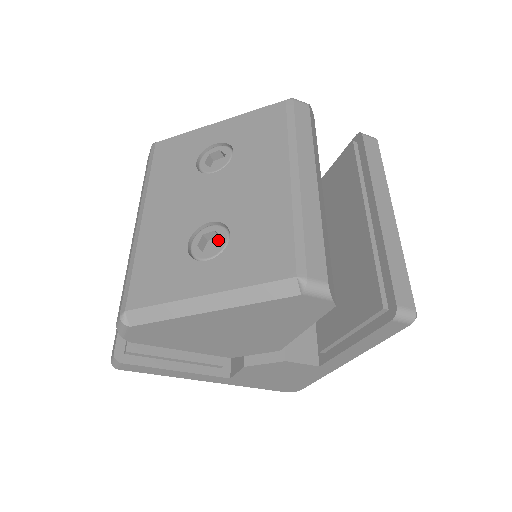
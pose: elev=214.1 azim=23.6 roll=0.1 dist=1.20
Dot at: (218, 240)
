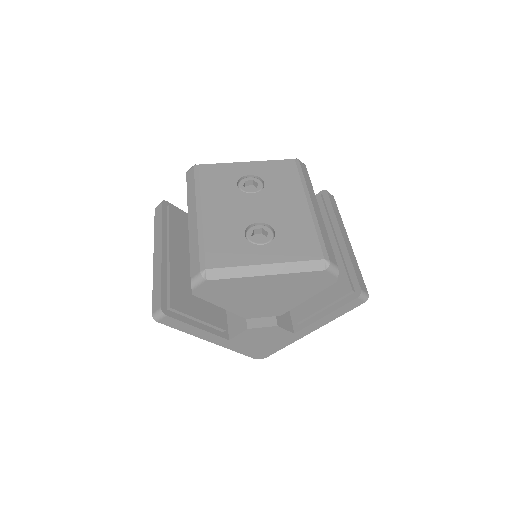
Dot at: (261, 235)
